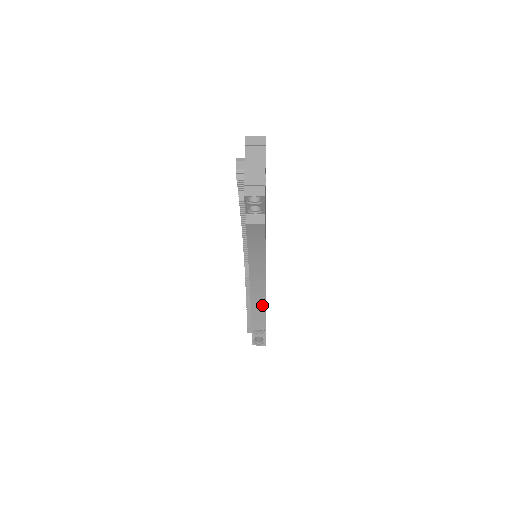
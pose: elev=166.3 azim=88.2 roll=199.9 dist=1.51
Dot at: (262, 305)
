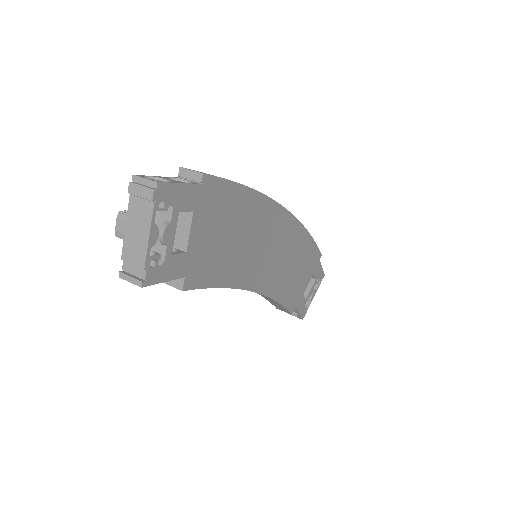
Dot at: (274, 301)
